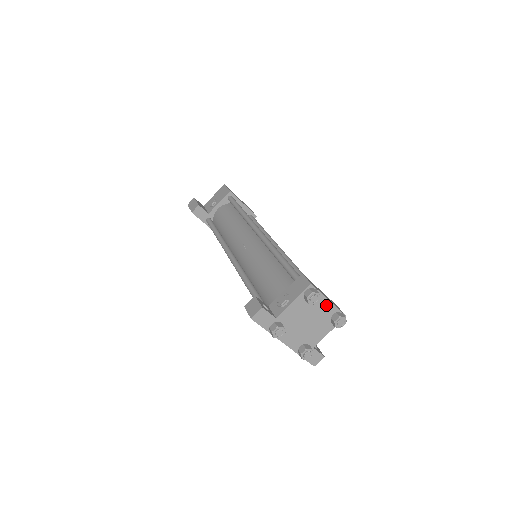
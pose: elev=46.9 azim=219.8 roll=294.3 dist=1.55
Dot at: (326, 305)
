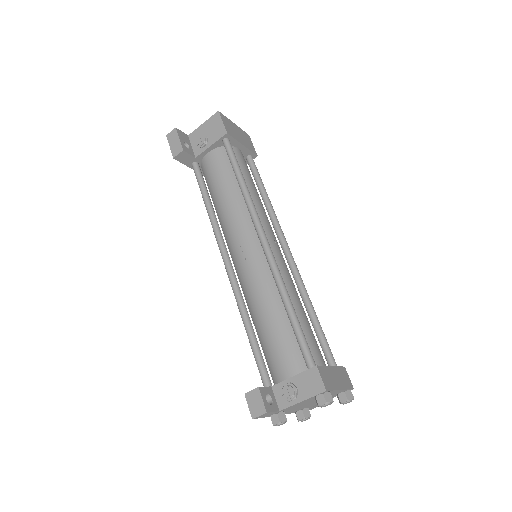
Dot at: (336, 392)
